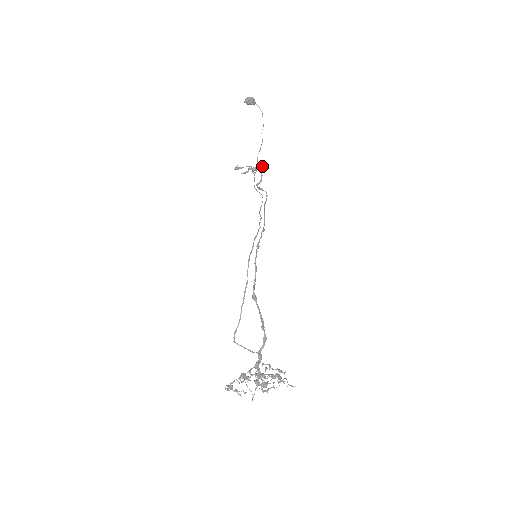
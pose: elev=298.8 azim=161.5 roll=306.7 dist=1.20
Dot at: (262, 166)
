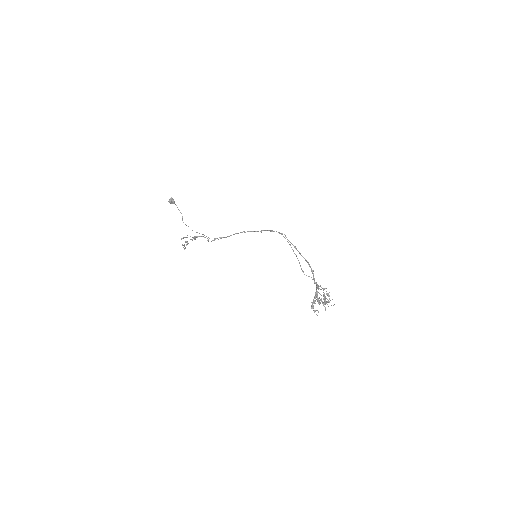
Dot at: (194, 239)
